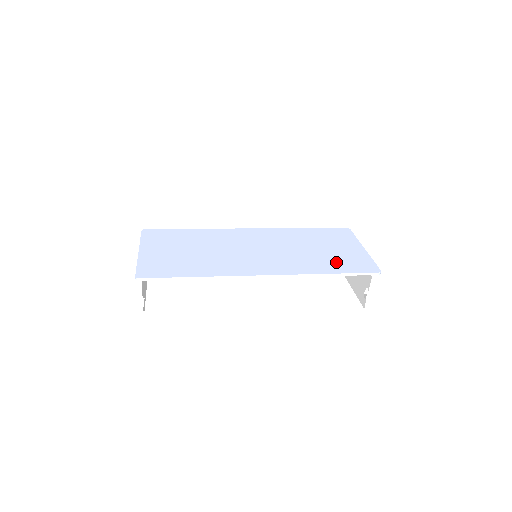
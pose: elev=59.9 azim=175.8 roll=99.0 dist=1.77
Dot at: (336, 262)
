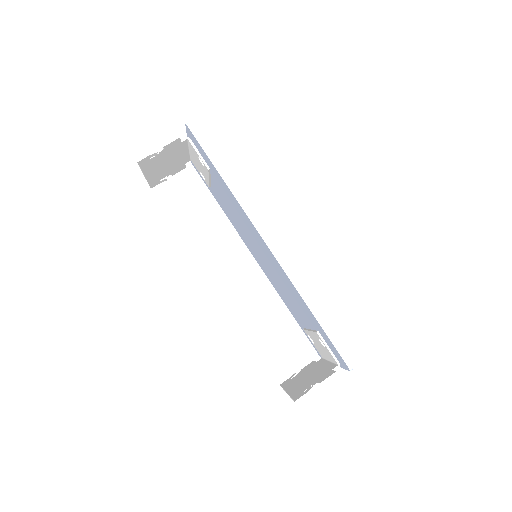
Dot at: occluded
